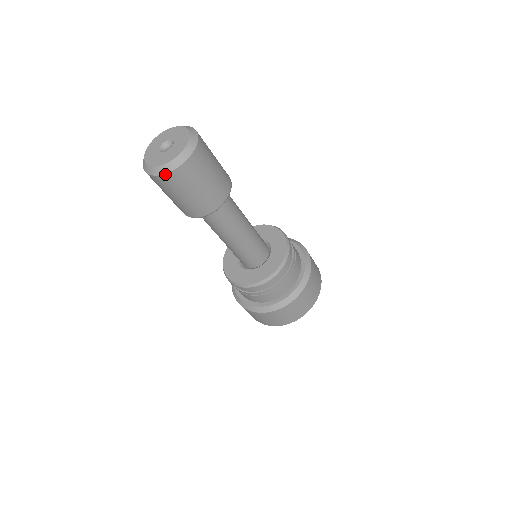
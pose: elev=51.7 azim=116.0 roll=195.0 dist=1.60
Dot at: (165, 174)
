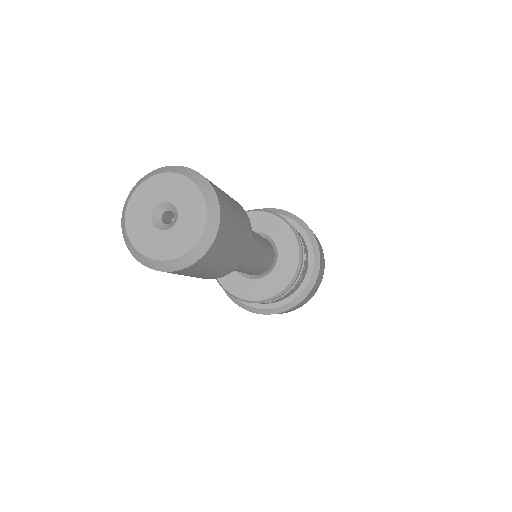
Dot at: (203, 256)
